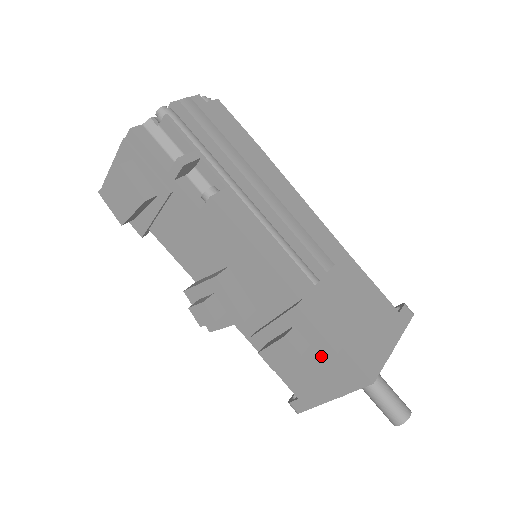
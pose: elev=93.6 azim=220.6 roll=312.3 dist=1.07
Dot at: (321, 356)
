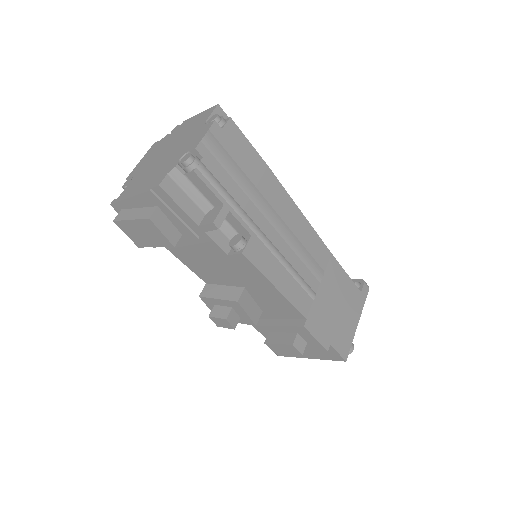
Dot at: (314, 349)
